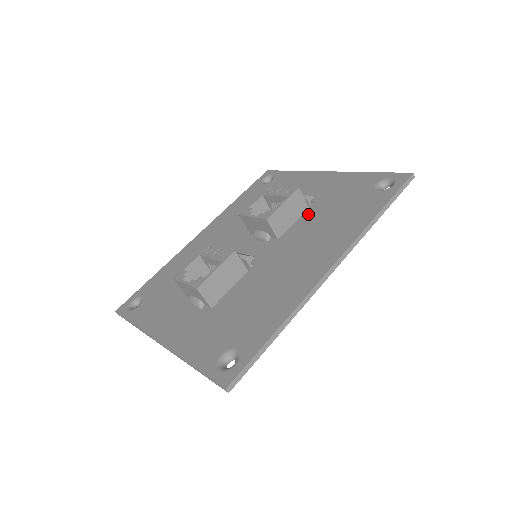
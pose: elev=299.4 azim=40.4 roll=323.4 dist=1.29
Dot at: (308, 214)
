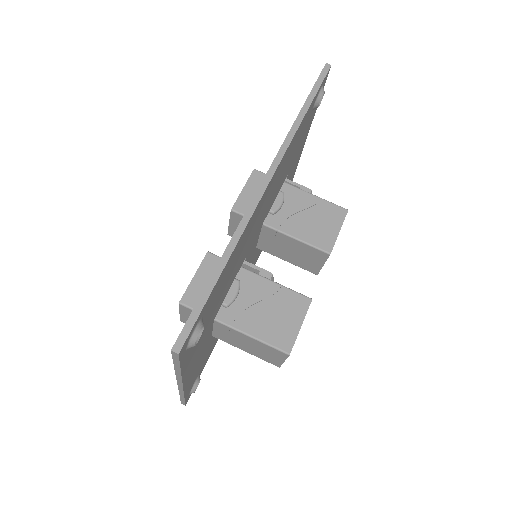
Dot at: occluded
